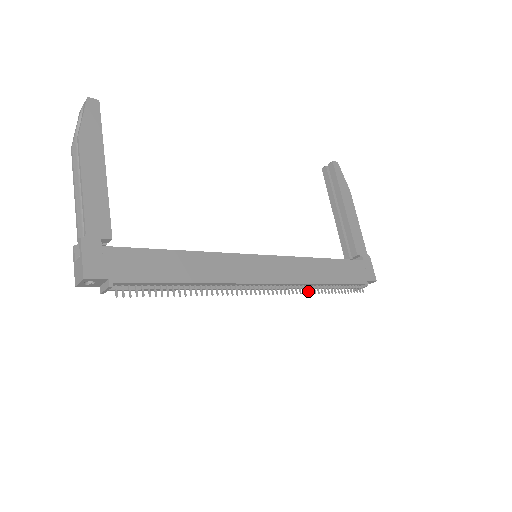
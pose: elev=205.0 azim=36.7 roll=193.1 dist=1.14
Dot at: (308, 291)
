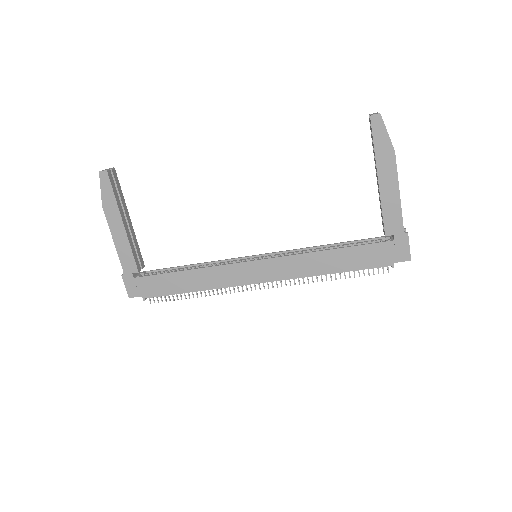
Dot at: (308, 281)
